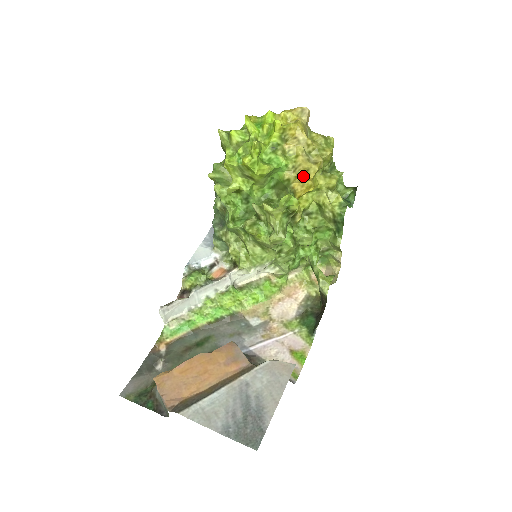
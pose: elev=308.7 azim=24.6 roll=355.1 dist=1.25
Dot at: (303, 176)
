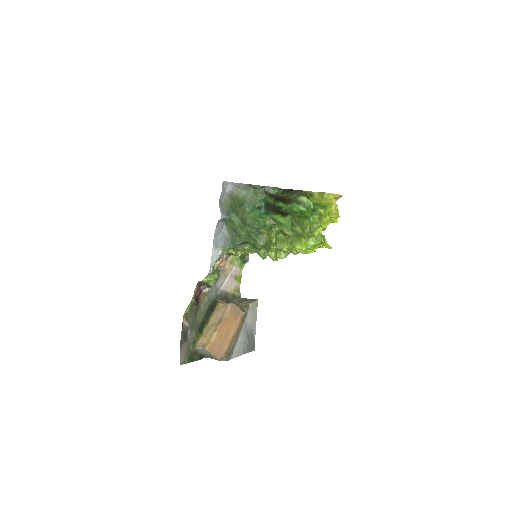
Dot at: occluded
